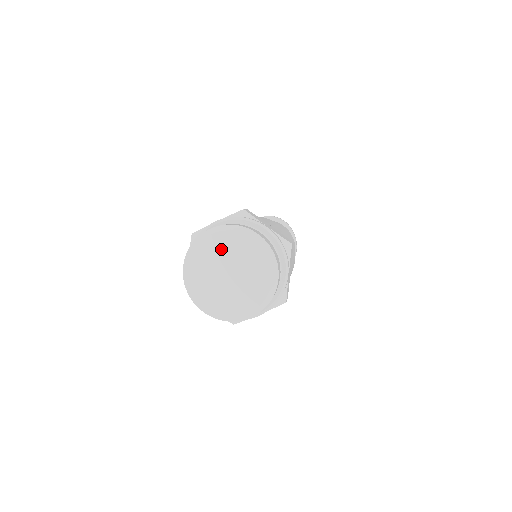
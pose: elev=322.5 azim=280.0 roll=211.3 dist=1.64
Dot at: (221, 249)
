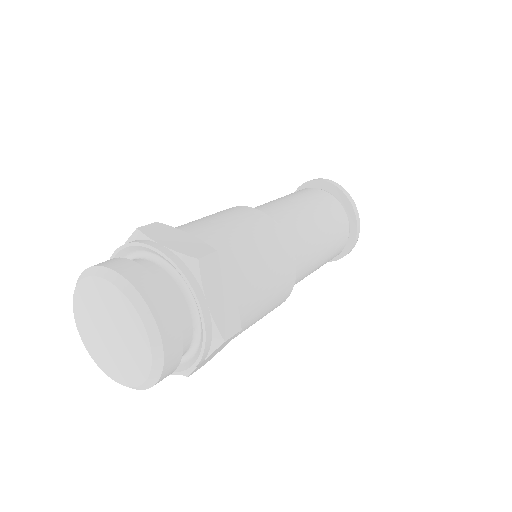
Dot at: (91, 302)
